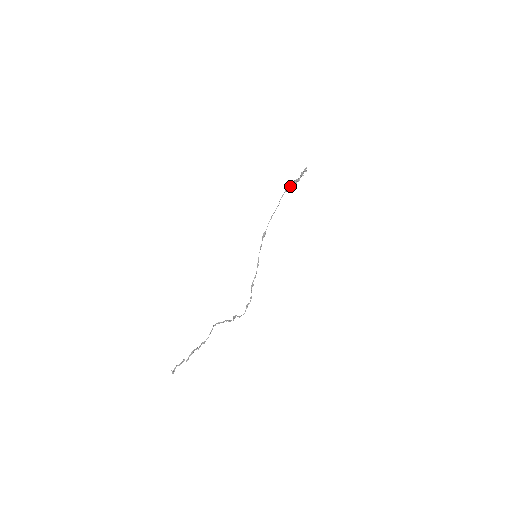
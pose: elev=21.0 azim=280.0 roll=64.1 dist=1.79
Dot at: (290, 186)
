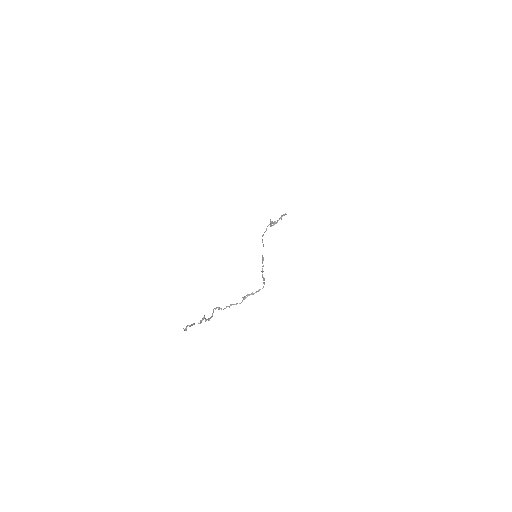
Dot at: (271, 223)
